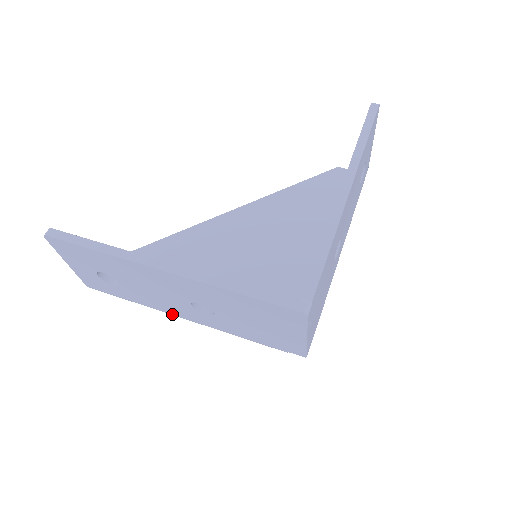
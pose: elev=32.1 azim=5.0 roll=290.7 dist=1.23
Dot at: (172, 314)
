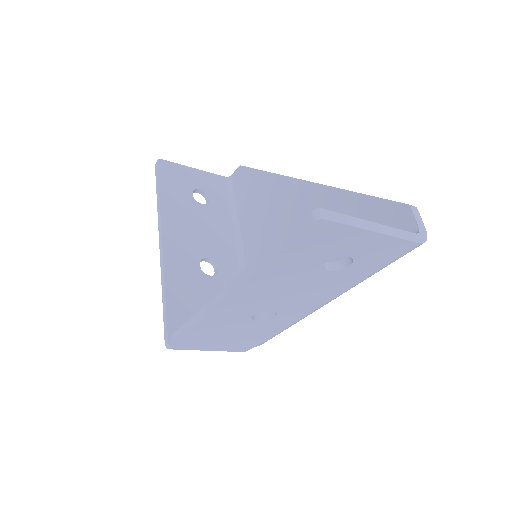
Dot at: occluded
